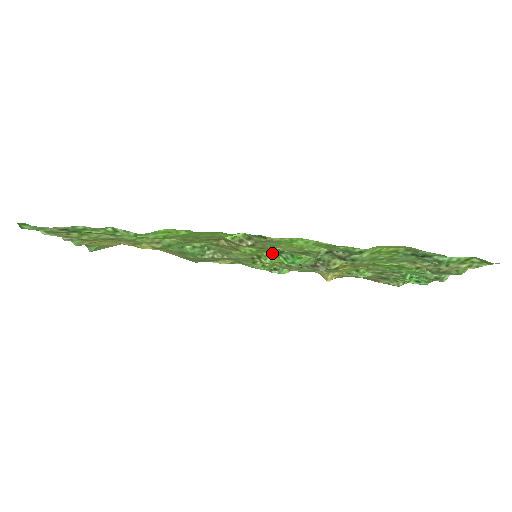
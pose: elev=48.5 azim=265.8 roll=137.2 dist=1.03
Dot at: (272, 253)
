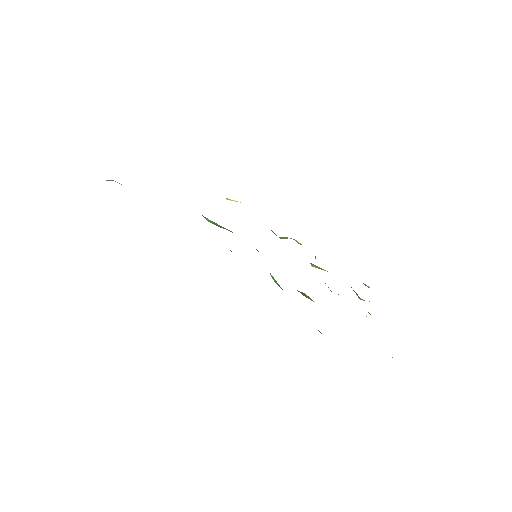
Dot at: occluded
